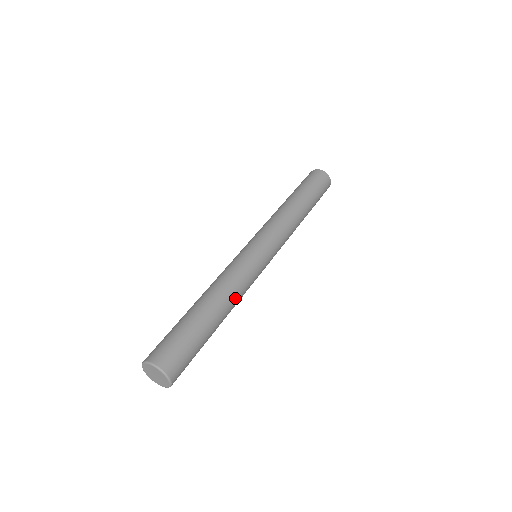
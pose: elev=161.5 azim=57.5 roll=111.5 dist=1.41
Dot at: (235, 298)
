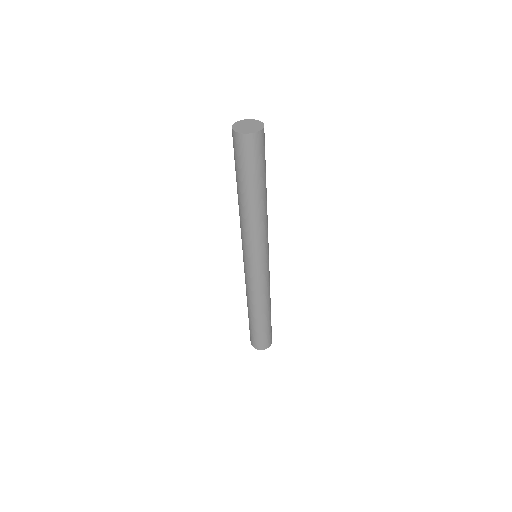
Dot at: occluded
